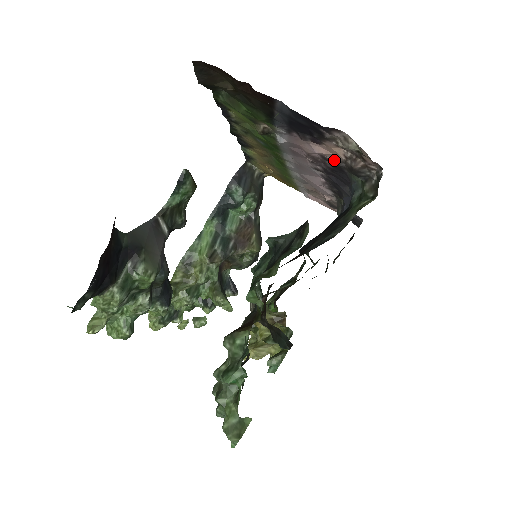
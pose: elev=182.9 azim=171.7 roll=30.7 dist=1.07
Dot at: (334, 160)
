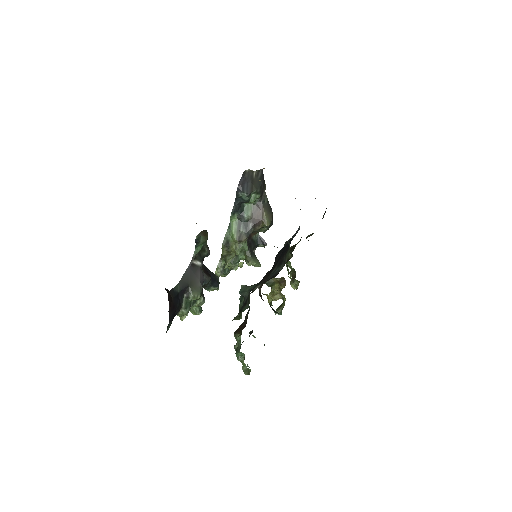
Dot at: occluded
